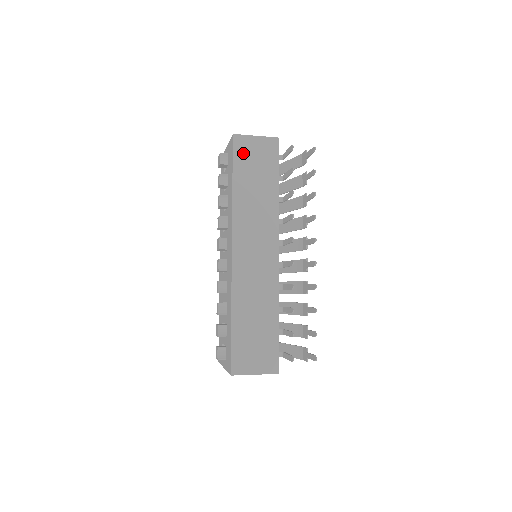
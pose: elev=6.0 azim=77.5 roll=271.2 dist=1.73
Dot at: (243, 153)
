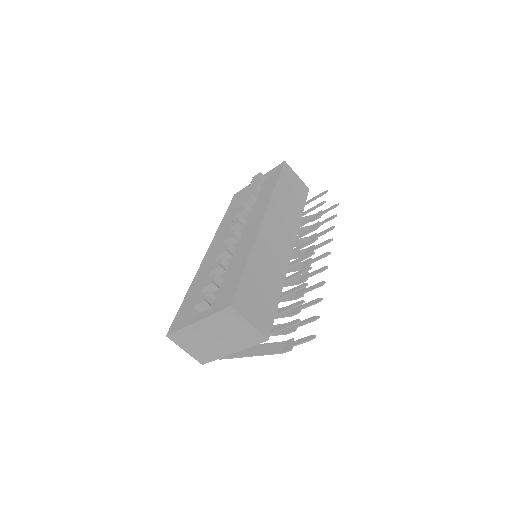
Dot at: (287, 175)
